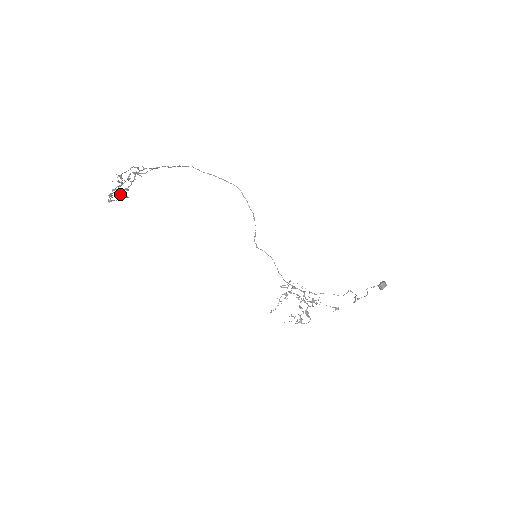
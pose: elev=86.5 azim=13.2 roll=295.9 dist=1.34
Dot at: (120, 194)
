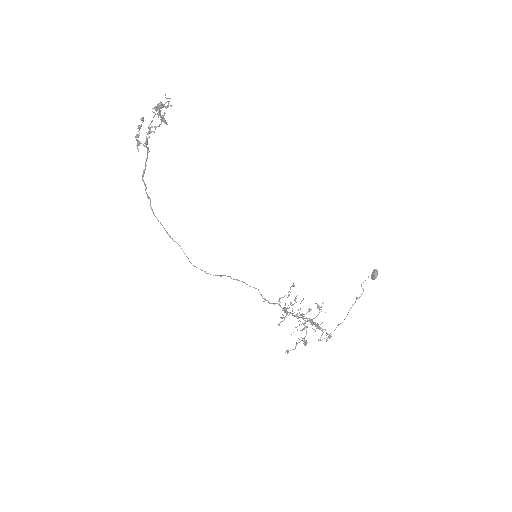
Dot at: (165, 113)
